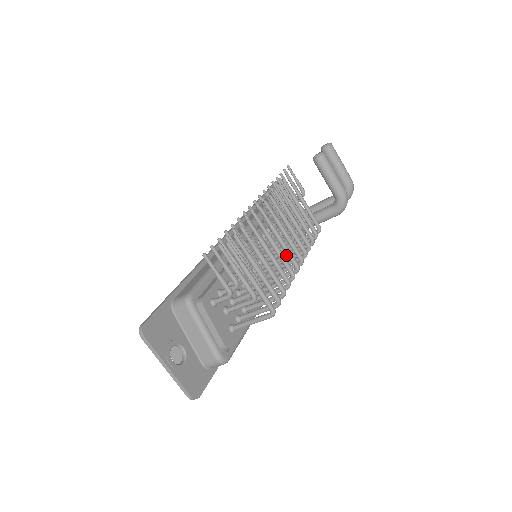
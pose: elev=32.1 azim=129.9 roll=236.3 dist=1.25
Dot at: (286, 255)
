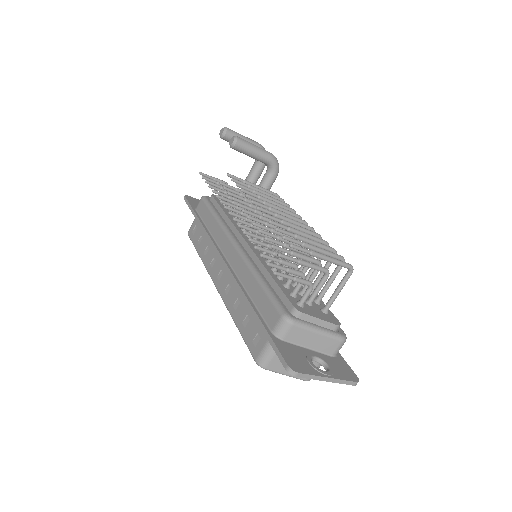
Dot at: occluded
